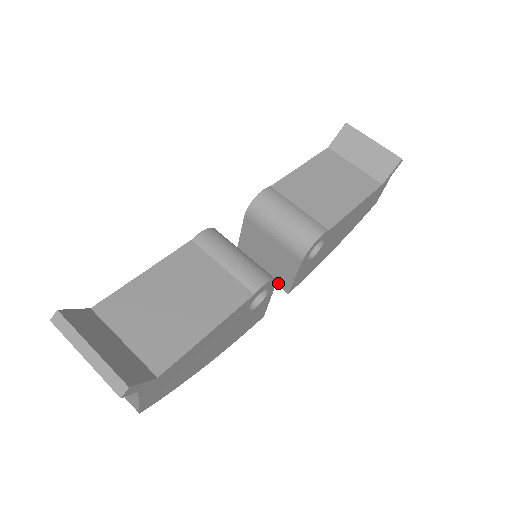
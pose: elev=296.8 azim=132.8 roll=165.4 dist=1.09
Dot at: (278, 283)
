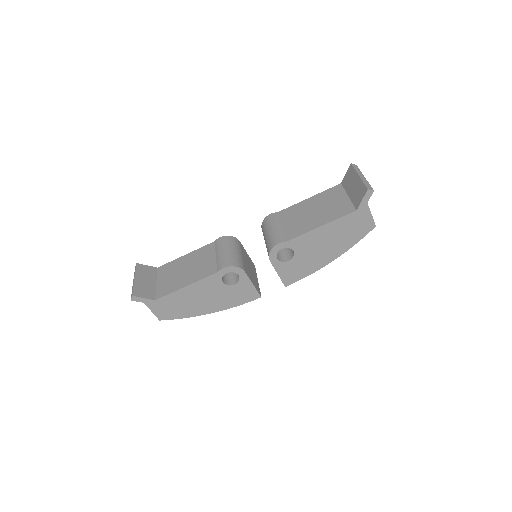
Dot at: occluded
